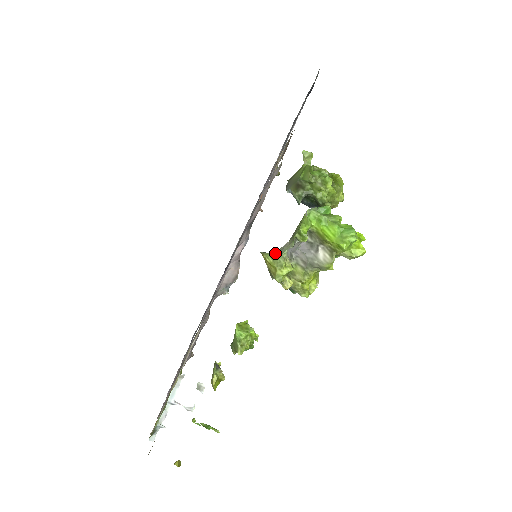
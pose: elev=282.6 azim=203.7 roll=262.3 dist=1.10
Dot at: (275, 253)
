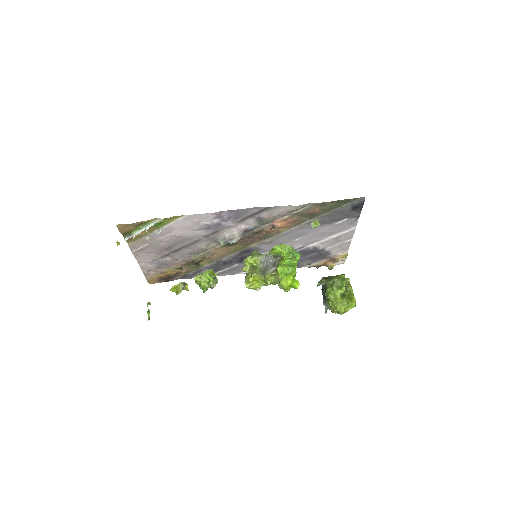
Dot at: (259, 254)
